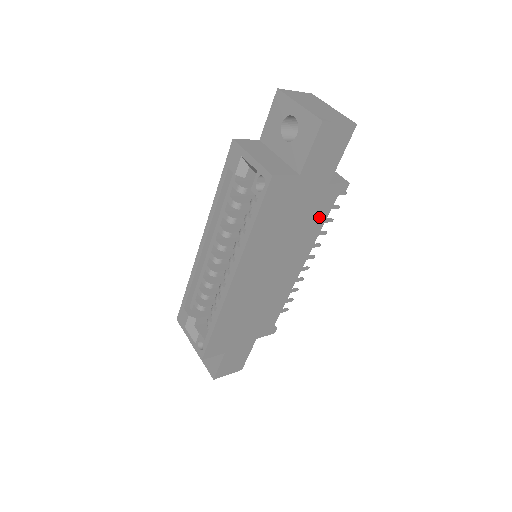
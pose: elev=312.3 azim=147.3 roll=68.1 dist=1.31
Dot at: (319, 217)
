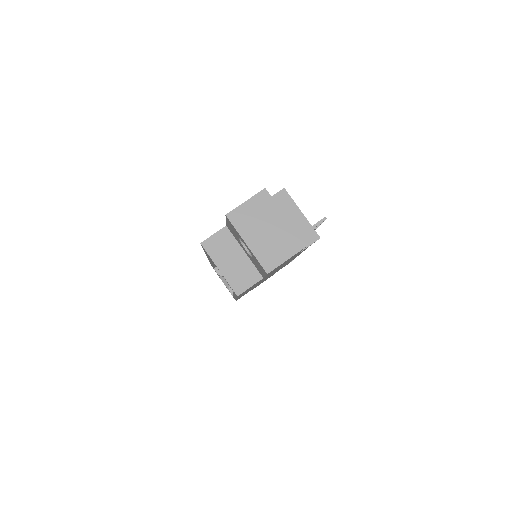
Dot at: (298, 254)
